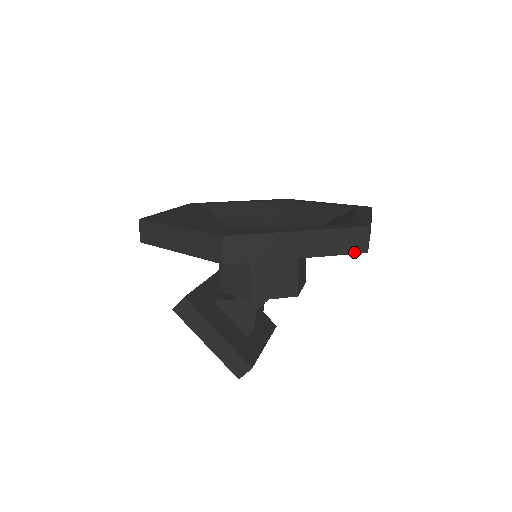
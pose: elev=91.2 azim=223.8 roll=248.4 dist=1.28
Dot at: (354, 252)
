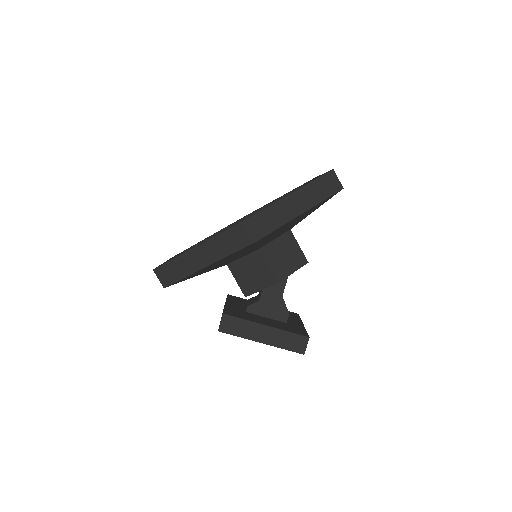
Dot at: (334, 192)
